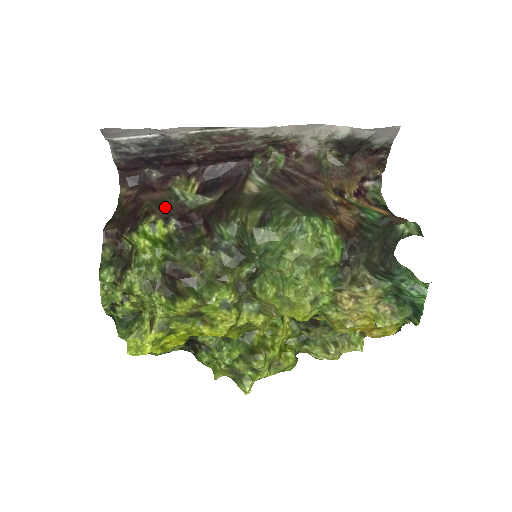
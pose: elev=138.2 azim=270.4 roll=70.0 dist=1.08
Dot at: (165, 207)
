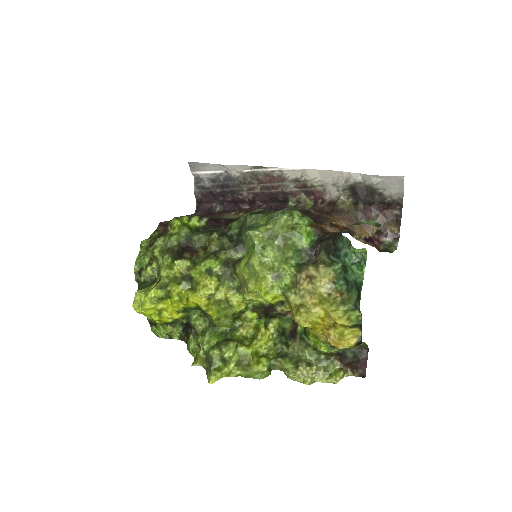
Dot at: occluded
